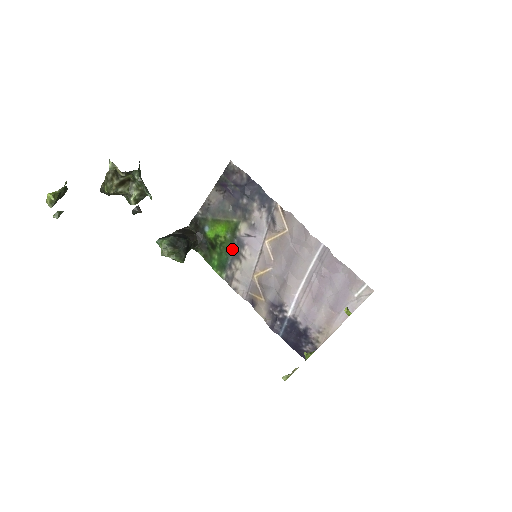
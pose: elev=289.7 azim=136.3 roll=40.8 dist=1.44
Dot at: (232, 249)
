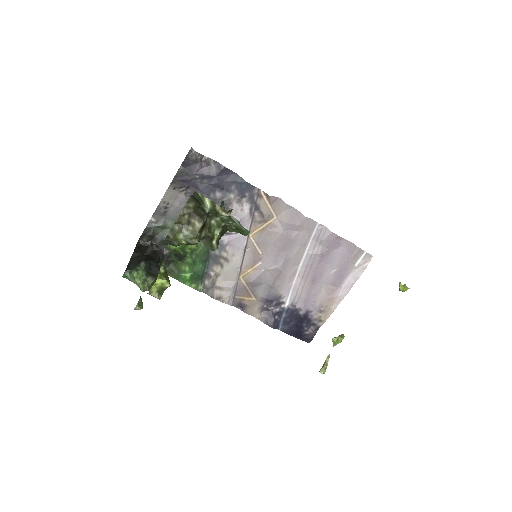
Dot at: (208, 254)
